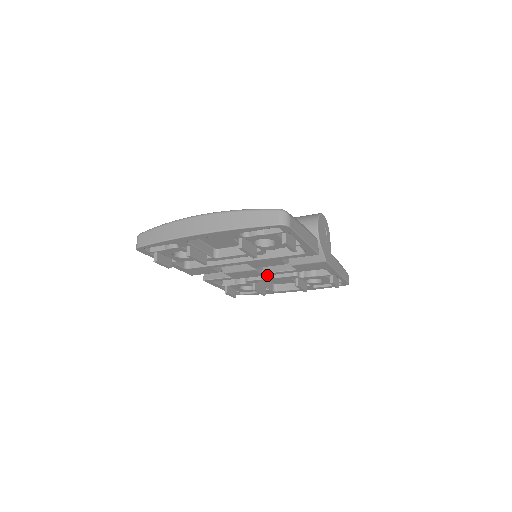
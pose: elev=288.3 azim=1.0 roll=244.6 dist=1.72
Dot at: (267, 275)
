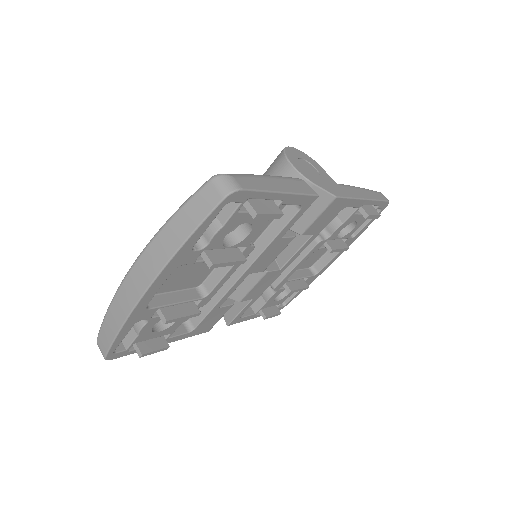
Dot at: (289, 266)
